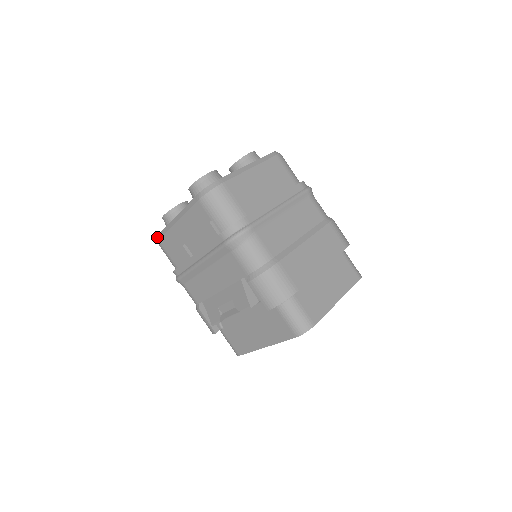
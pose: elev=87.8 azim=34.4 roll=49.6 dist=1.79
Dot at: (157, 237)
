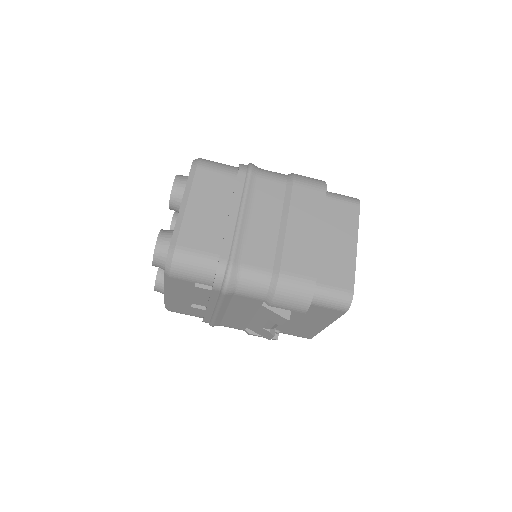
Dot at: occluded
